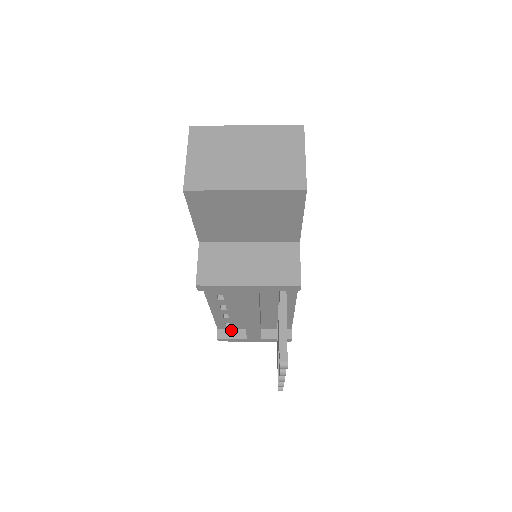
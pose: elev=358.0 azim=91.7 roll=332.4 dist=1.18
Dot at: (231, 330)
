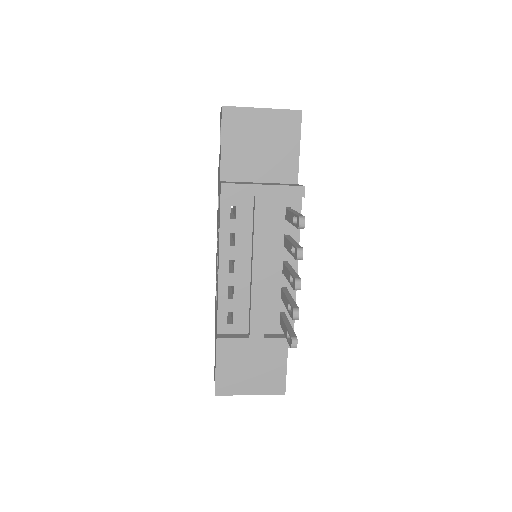
Dot at: (231, 334)
